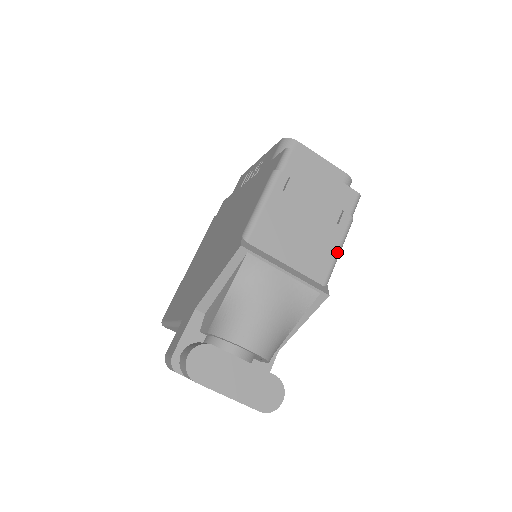
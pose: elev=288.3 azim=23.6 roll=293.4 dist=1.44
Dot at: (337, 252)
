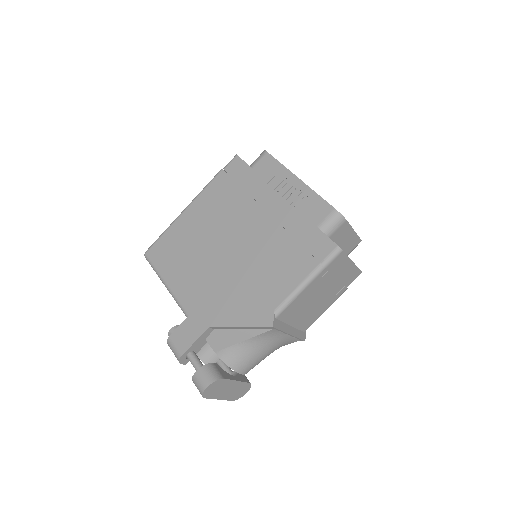
Dot at: (324, 311)
